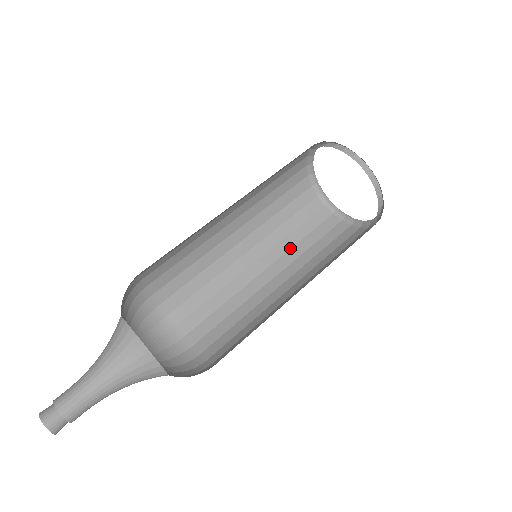
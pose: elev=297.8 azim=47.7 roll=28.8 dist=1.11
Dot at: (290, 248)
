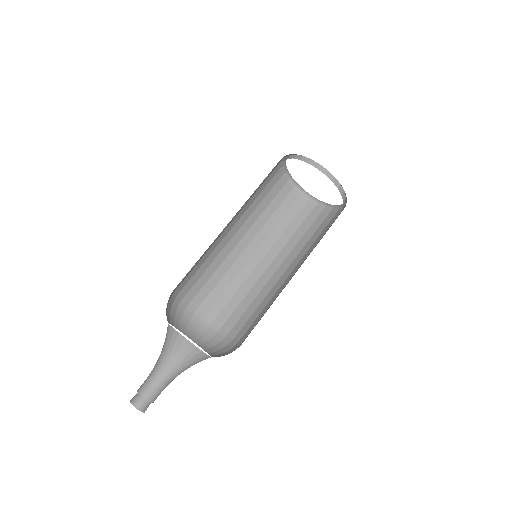
Dot at: (253, 211)
